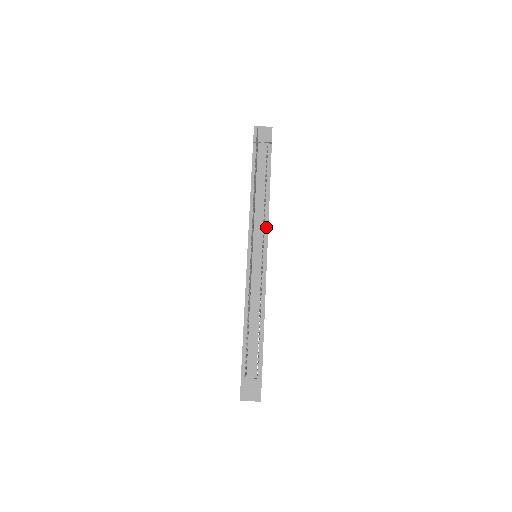
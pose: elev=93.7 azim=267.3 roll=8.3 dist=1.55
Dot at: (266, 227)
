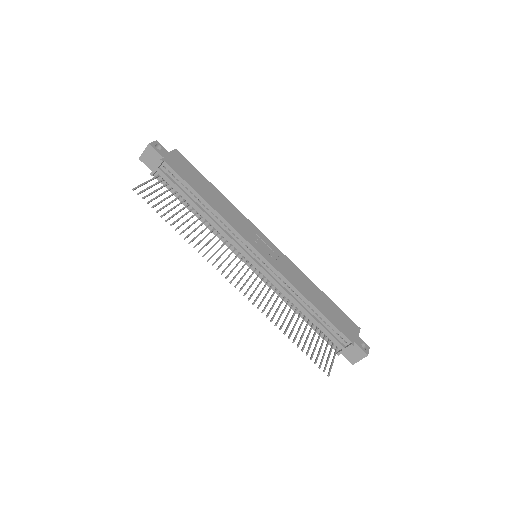
Dot at: (236, 233)
